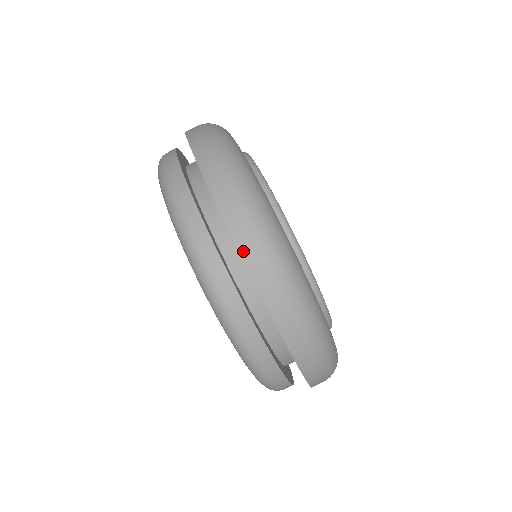
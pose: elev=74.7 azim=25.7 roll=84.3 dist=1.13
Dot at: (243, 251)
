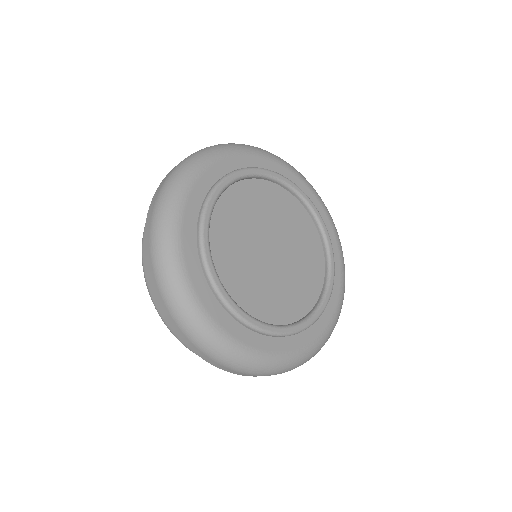
Dot at: (153, 200)
